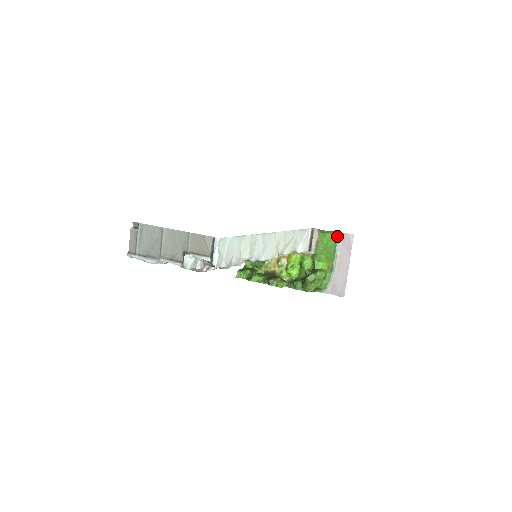
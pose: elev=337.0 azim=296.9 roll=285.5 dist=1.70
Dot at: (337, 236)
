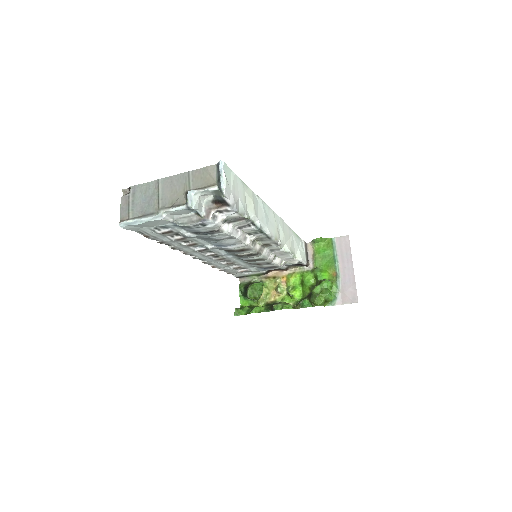
Dot at: (332, 242)
